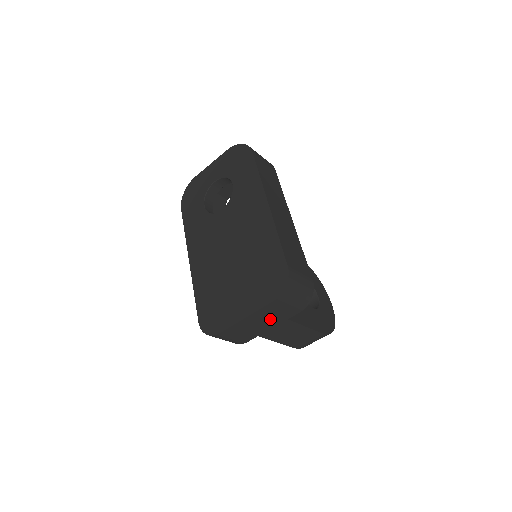
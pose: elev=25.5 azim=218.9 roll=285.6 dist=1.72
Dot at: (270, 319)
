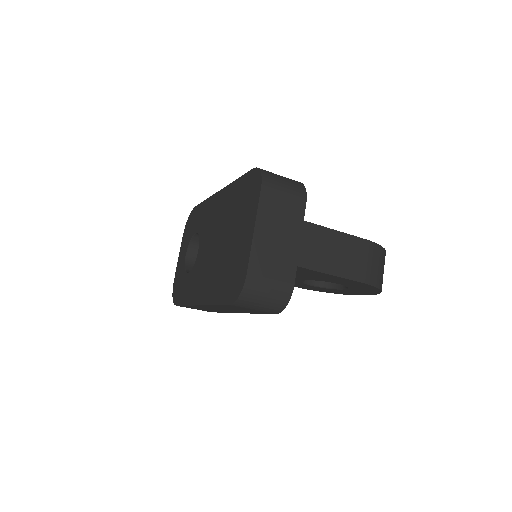
Dot at: (284, 226)
